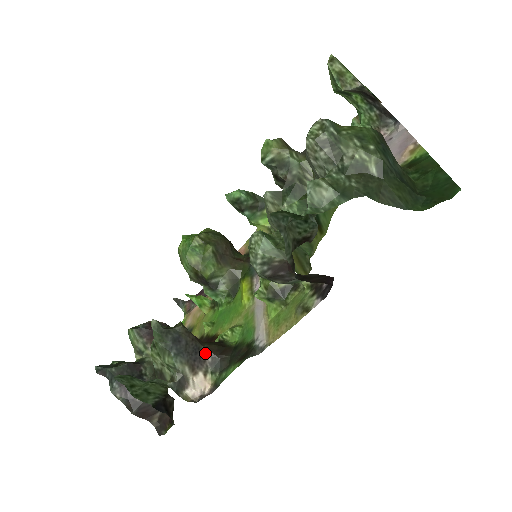
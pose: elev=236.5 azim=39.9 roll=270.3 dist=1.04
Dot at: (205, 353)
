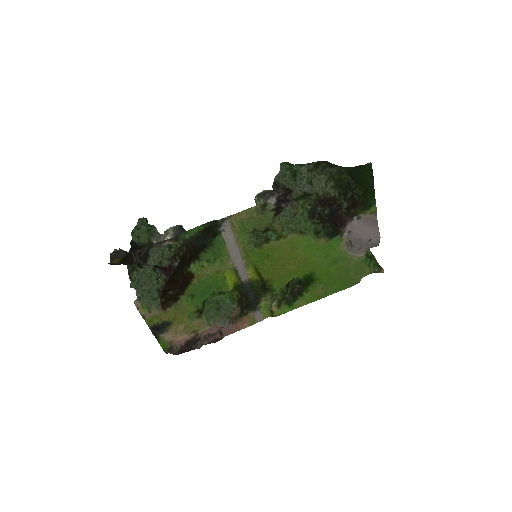
Dot at: occluded
